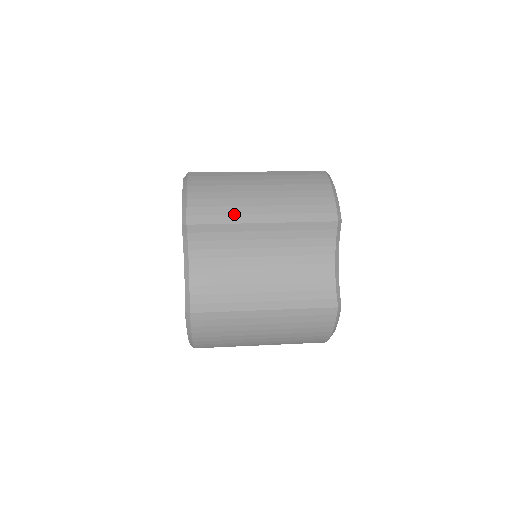
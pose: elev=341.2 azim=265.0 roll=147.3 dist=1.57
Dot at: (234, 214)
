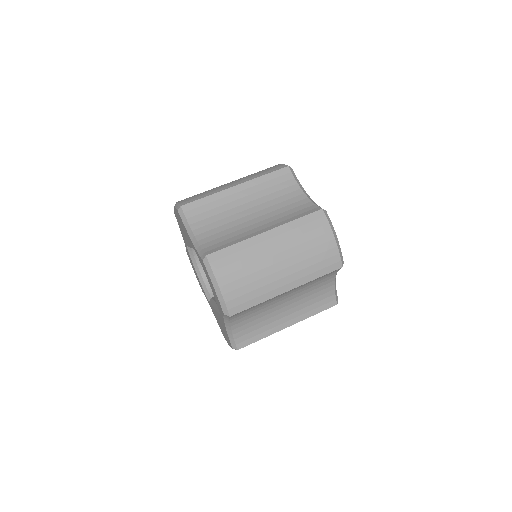
Dot at: (264, 294)
